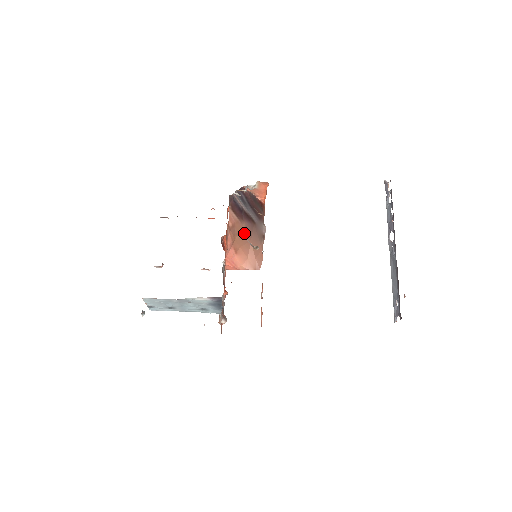
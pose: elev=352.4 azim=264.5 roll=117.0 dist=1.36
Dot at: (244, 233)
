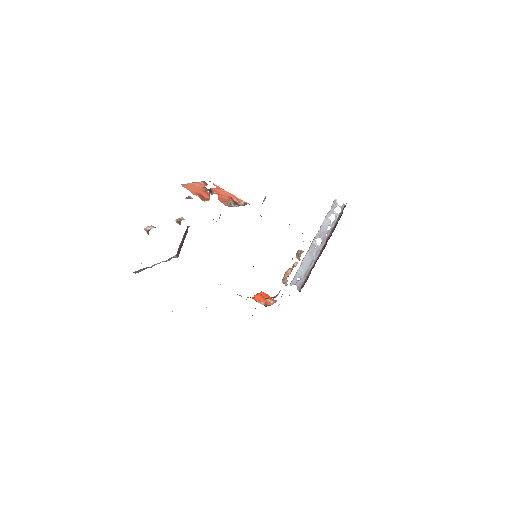
Dot at: occluded
